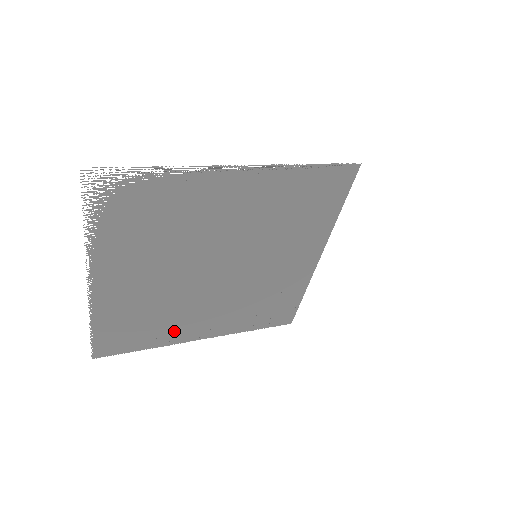
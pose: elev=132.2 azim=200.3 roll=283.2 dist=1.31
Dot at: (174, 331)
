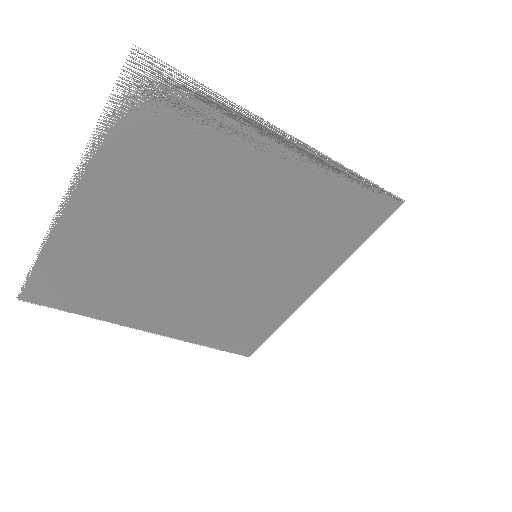
Dot at: (126, 307)
